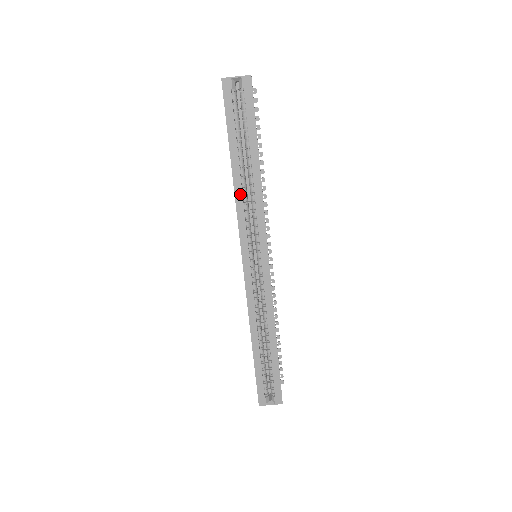
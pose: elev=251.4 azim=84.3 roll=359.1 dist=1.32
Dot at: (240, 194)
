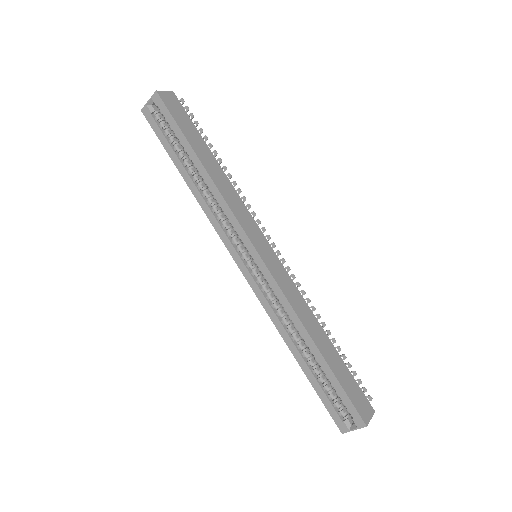
Dot at: (203, 201)
